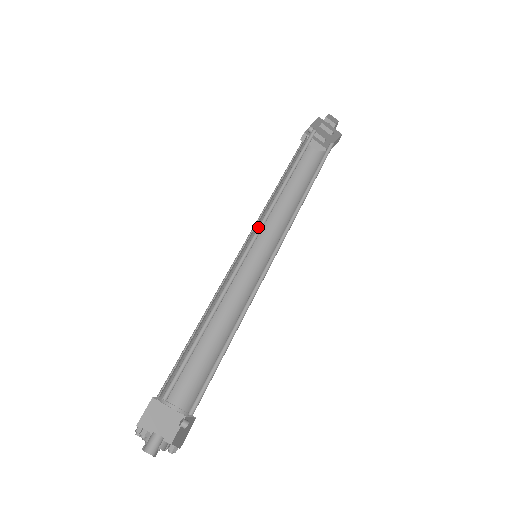
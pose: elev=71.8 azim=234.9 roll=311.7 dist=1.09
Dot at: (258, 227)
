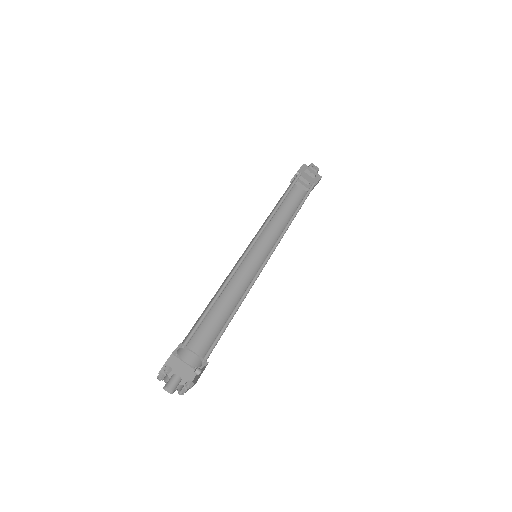
Dot at: (258, 234)
